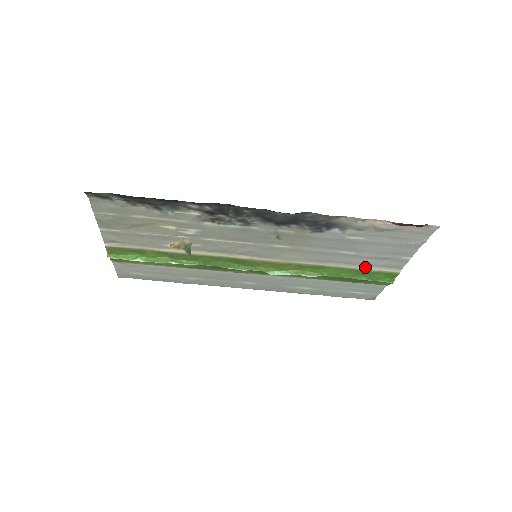
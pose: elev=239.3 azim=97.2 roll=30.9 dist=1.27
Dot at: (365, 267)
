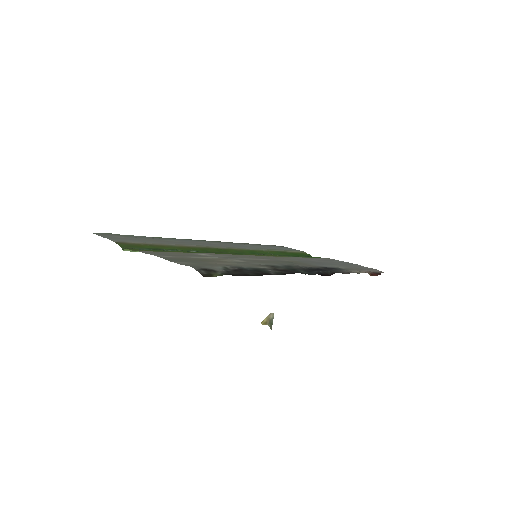
Dot at: occluded
